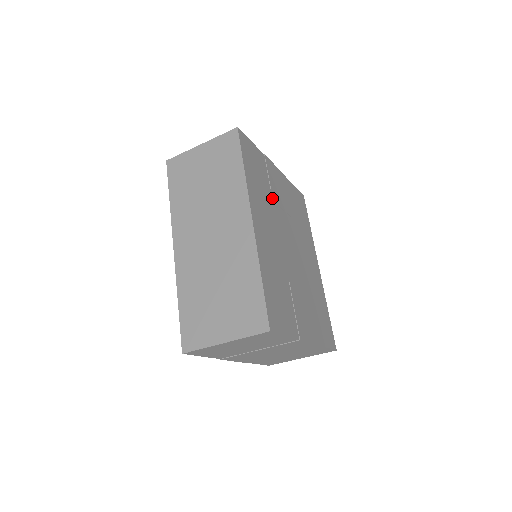
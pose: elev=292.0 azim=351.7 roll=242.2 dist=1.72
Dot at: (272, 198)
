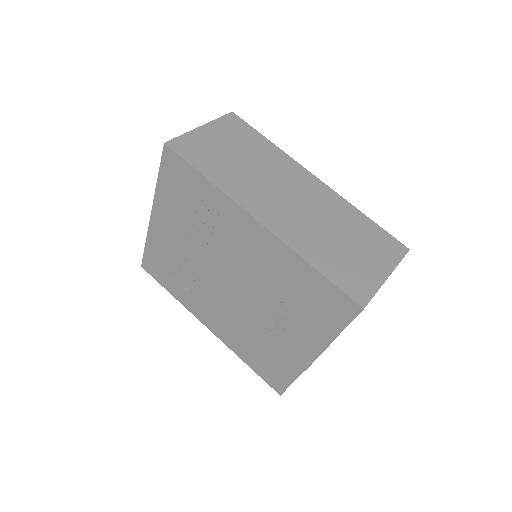
Dot at: occluded
